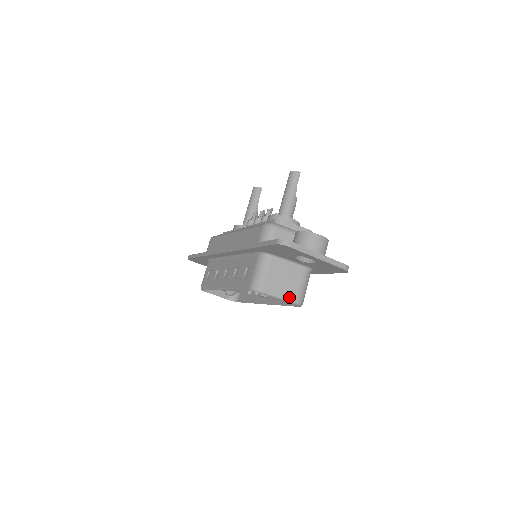
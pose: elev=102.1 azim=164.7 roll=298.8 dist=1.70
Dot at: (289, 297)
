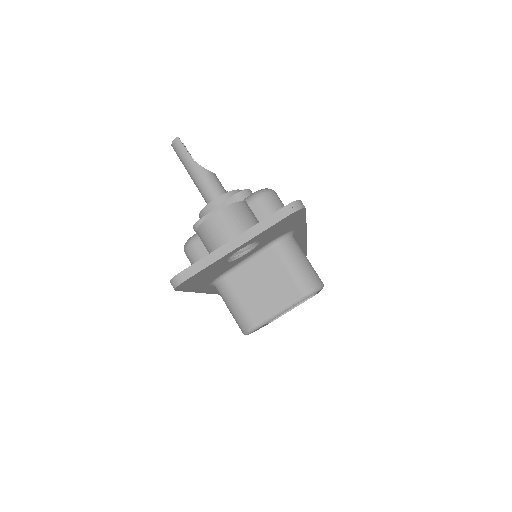
Dot at: (290, 300)
